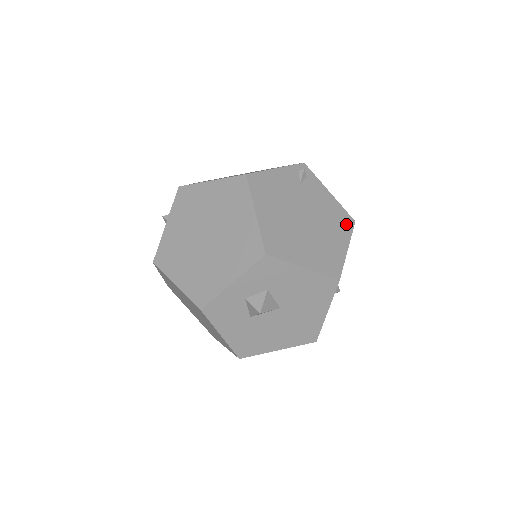
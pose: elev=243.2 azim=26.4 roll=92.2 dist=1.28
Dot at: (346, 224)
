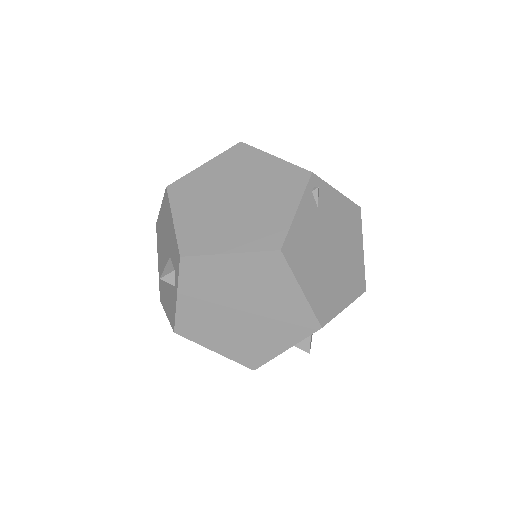
Dot at: (356, 219)
